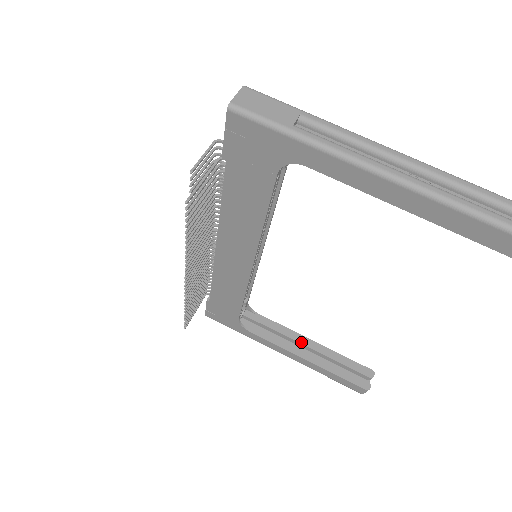
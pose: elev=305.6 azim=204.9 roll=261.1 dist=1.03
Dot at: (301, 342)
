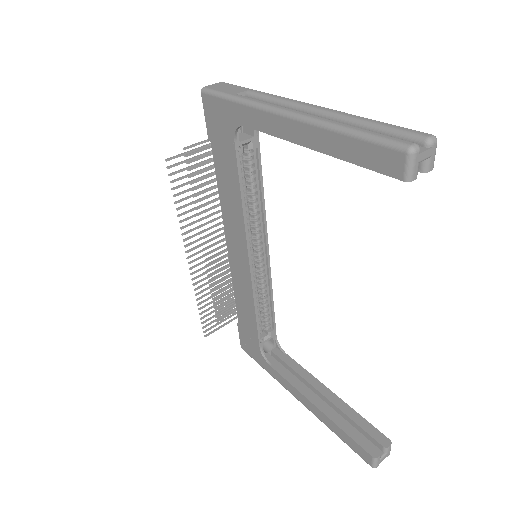
Dot at: (317, 388)
